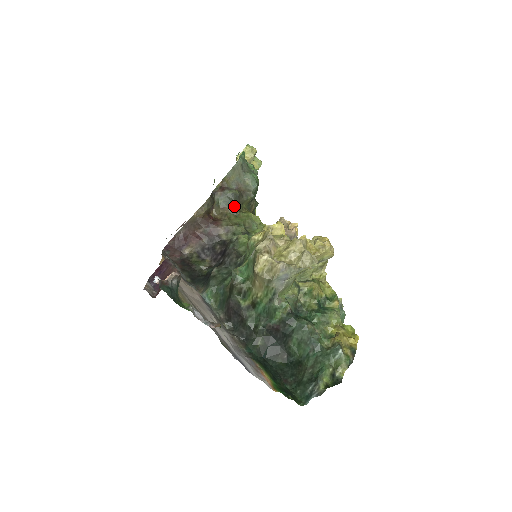
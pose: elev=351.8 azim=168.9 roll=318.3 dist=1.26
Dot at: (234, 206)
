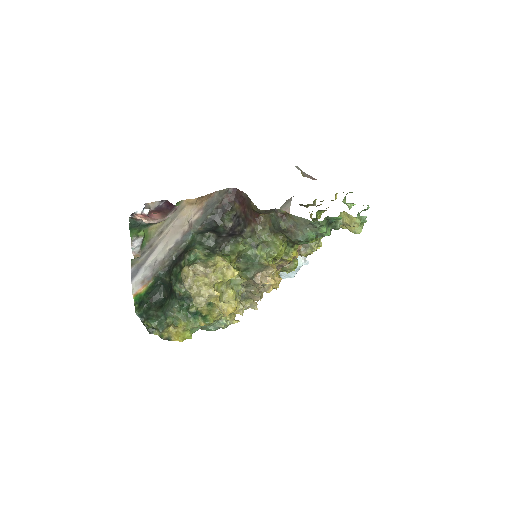
Dot at: (274, 229)
